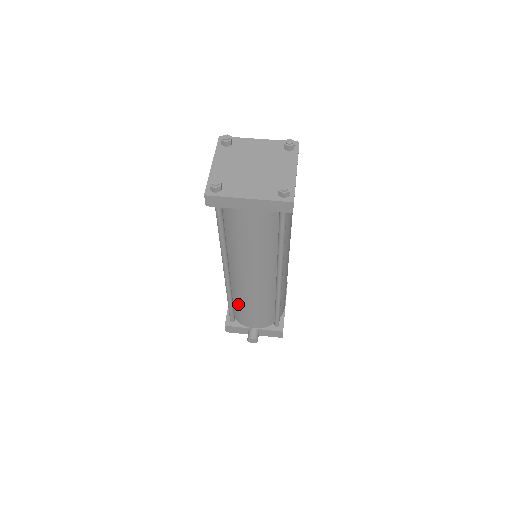
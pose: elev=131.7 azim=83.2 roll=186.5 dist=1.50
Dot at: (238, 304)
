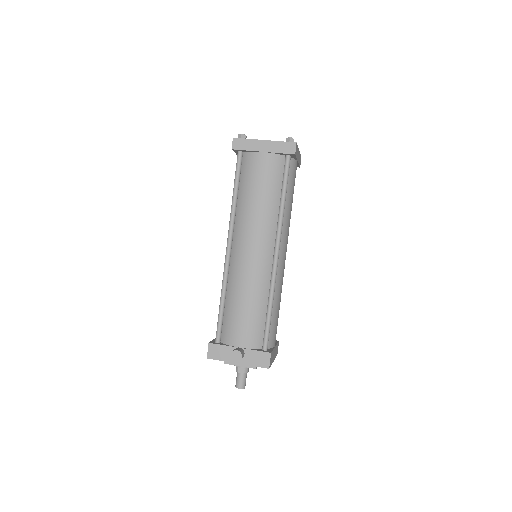
Dot at: (230, 302)
